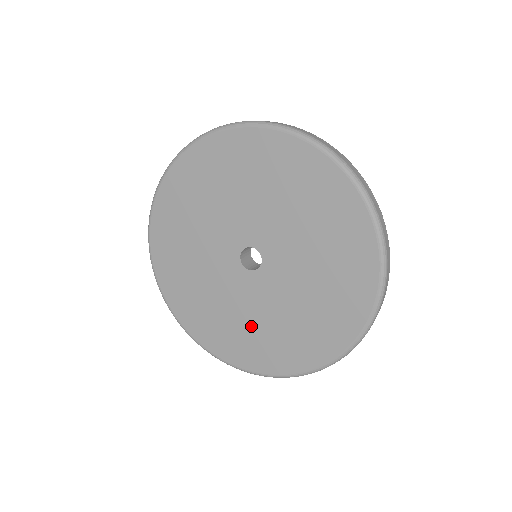
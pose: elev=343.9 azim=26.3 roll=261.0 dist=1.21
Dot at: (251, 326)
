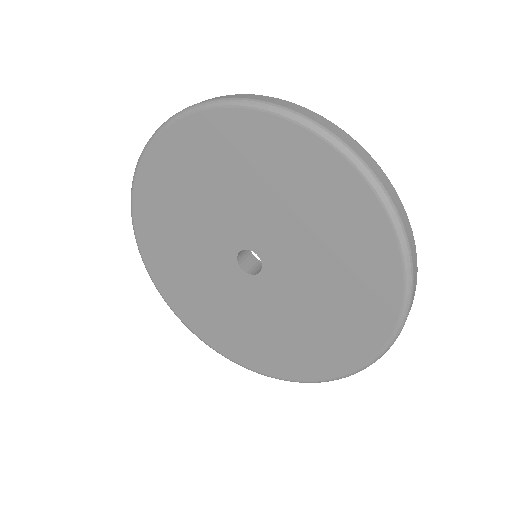
Dot at: (239, 324)
